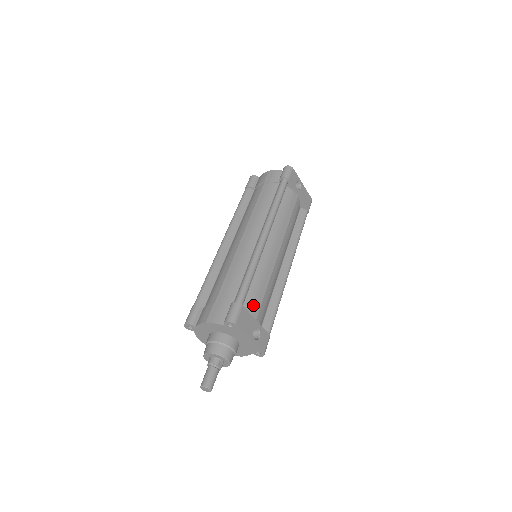
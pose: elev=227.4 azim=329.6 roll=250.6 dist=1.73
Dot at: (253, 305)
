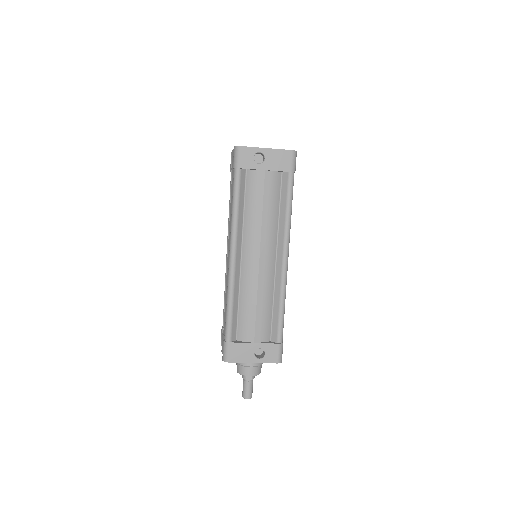
Dot at: (246, 331)
